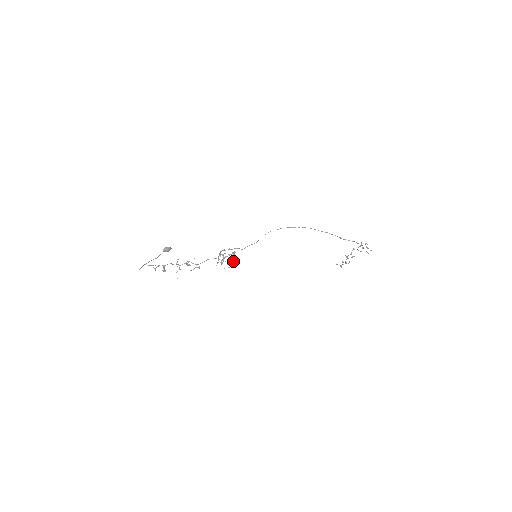
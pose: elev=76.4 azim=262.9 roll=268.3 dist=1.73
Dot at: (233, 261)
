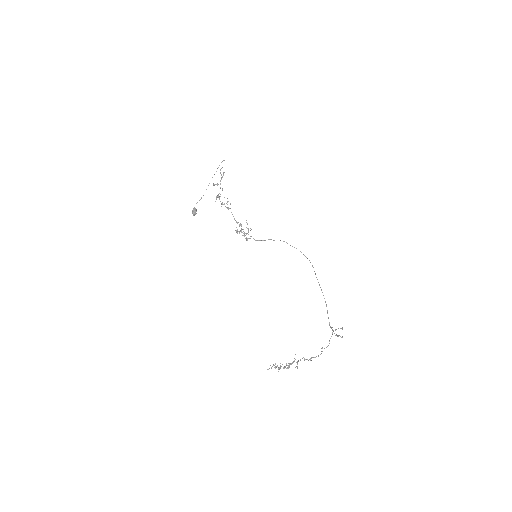
Dot at: occluded
